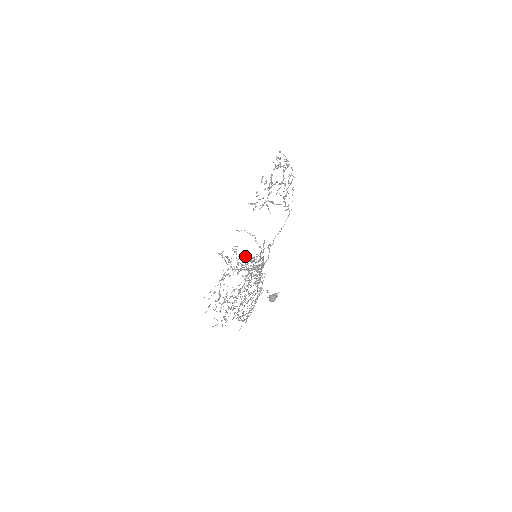
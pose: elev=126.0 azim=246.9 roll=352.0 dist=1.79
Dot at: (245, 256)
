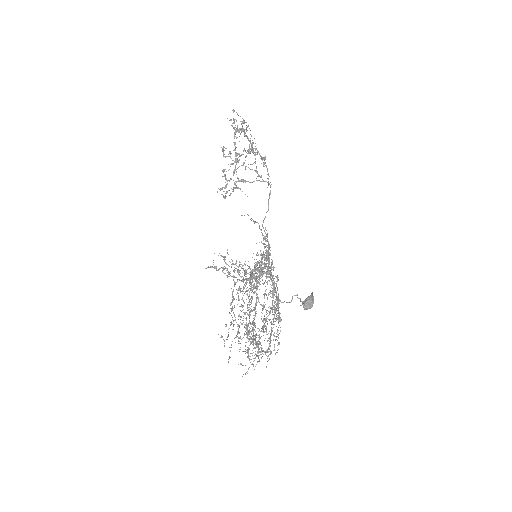
Dot at: occluded
